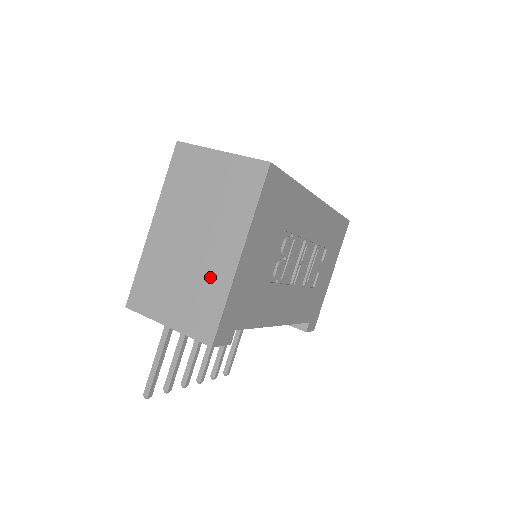
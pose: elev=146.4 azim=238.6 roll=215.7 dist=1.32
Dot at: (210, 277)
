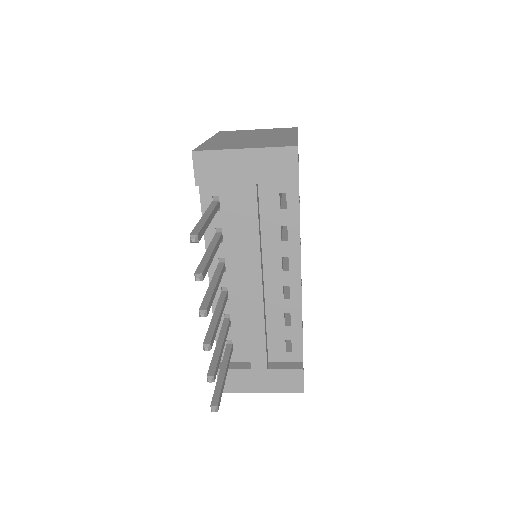
Dot at: (277, 139)
